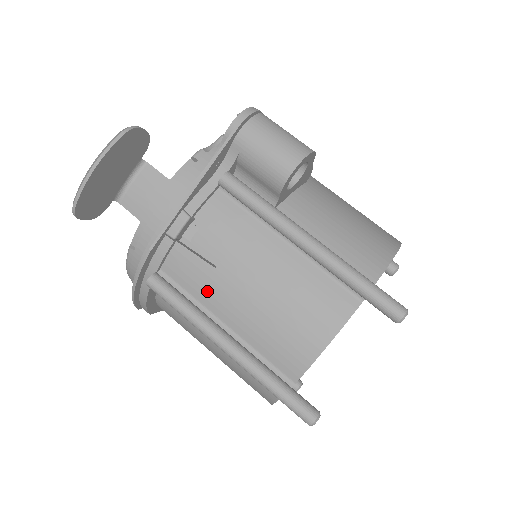
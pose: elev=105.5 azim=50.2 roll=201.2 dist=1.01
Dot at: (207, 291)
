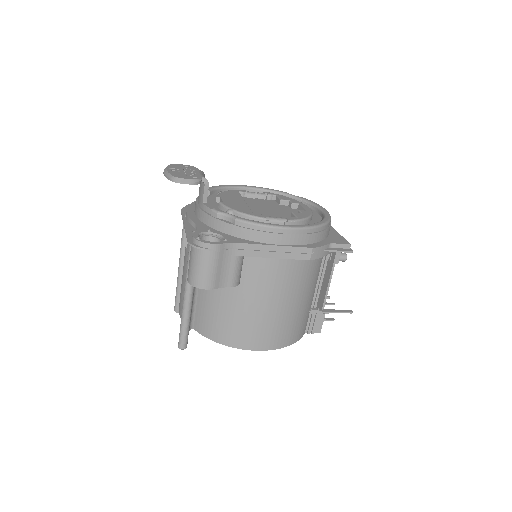
Dot at: occluded
